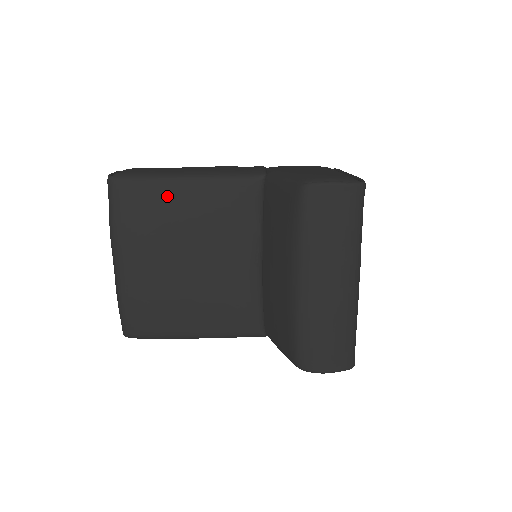
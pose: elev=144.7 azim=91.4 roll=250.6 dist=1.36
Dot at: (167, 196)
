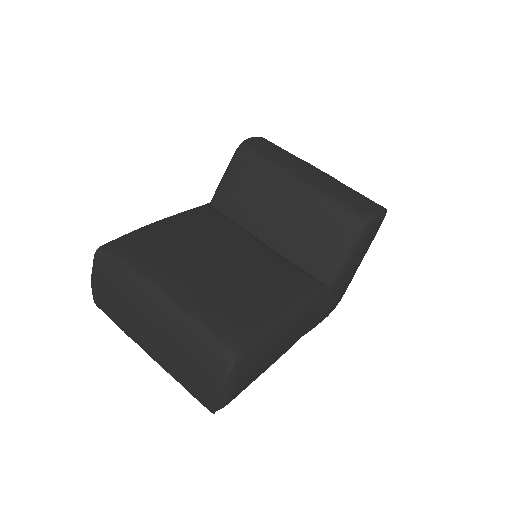
Dot at: (159, 231)
